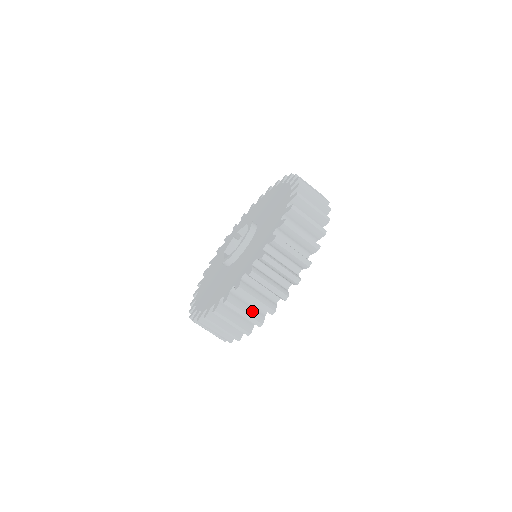
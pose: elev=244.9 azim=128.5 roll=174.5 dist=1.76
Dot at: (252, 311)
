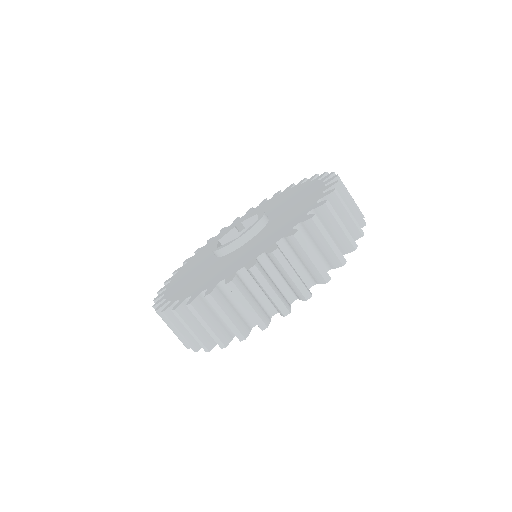
Dot at: (237, 318)
